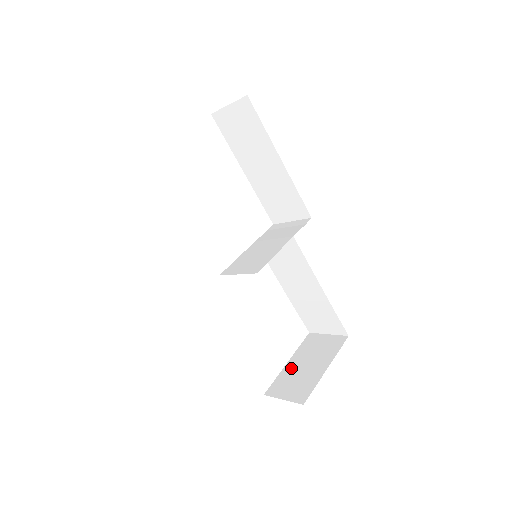
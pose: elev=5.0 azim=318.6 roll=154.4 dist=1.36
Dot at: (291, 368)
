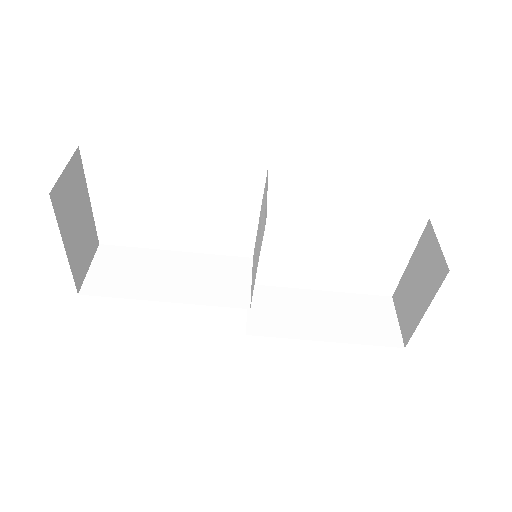
Dot at: (408, 277)
